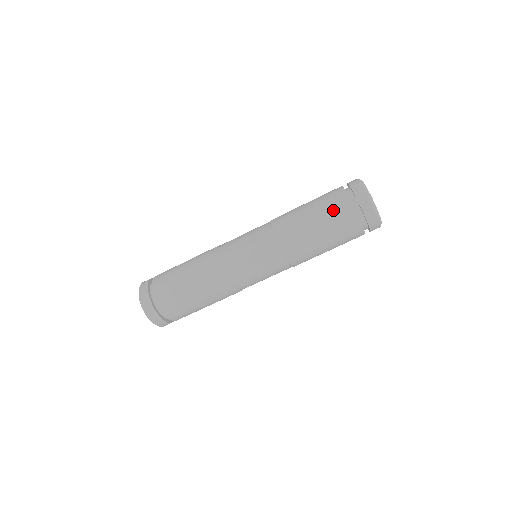
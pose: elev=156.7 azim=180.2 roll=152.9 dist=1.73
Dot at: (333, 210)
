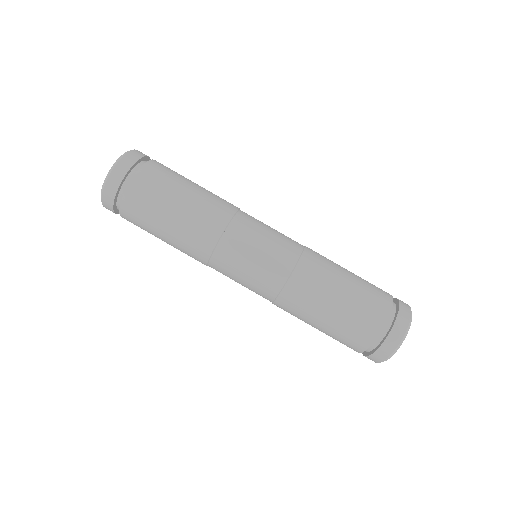
Dot at: (351, 331)
